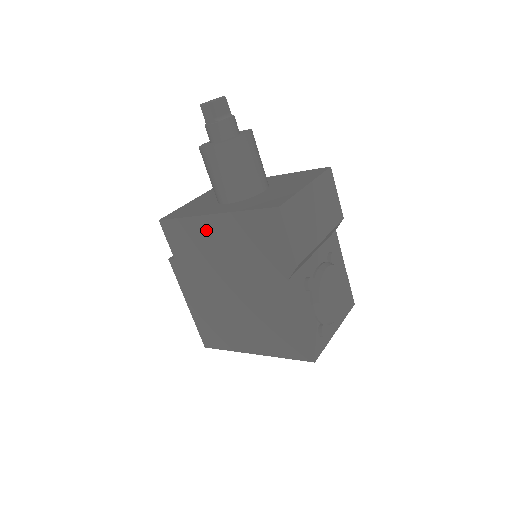
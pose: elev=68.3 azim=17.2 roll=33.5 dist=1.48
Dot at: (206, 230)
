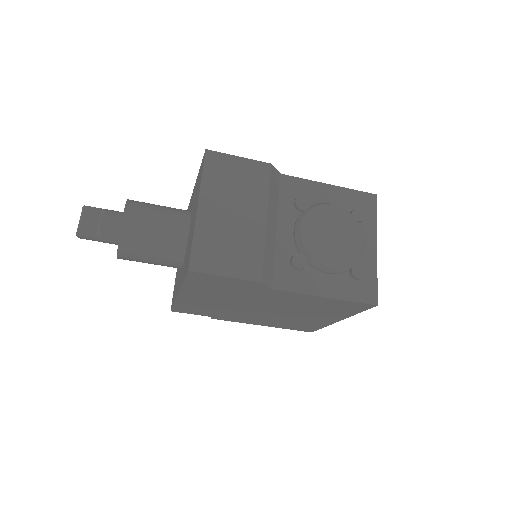
Dot at: (192, 301)
